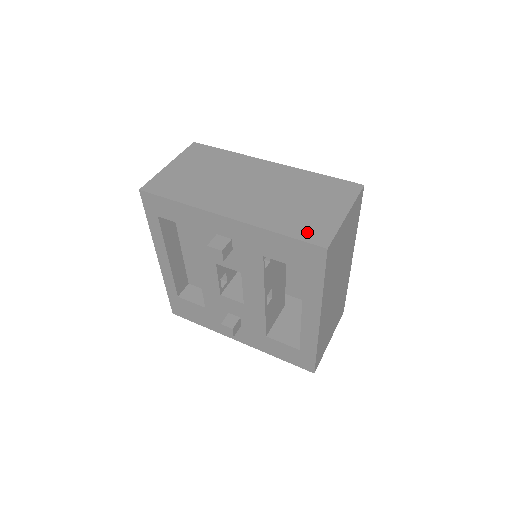
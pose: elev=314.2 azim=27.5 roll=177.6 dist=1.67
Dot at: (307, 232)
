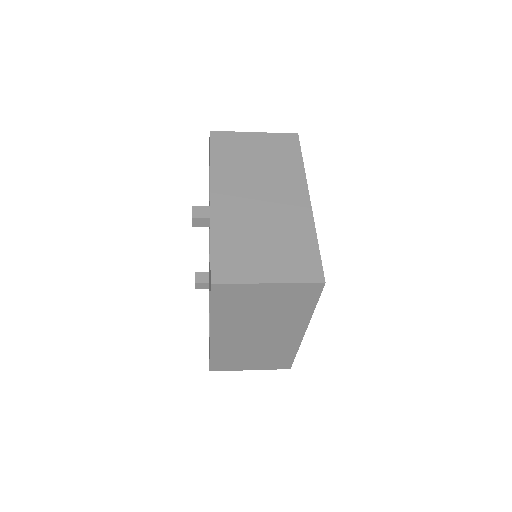
Dot at: (224, 261)
